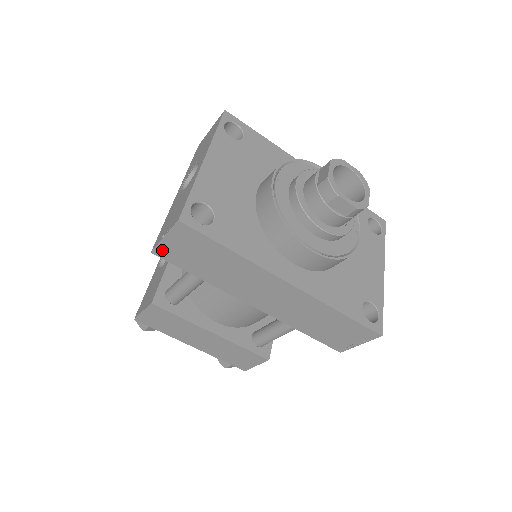
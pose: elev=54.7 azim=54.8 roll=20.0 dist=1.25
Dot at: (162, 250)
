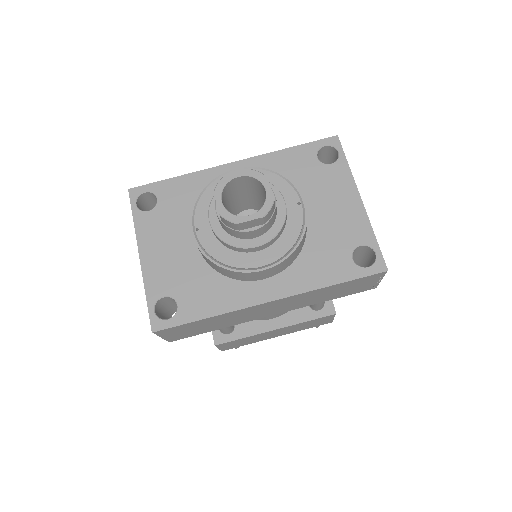
Dot at: (171, 339)
